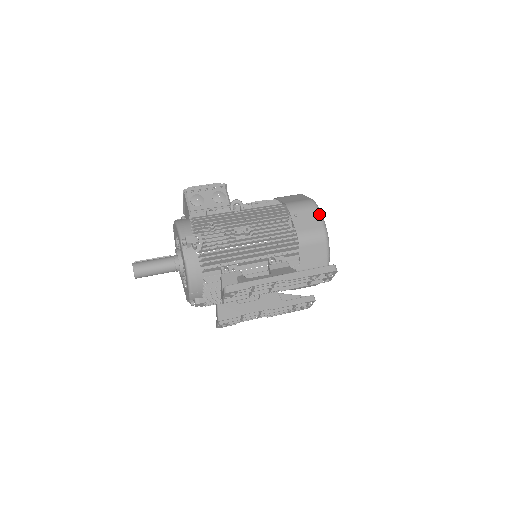
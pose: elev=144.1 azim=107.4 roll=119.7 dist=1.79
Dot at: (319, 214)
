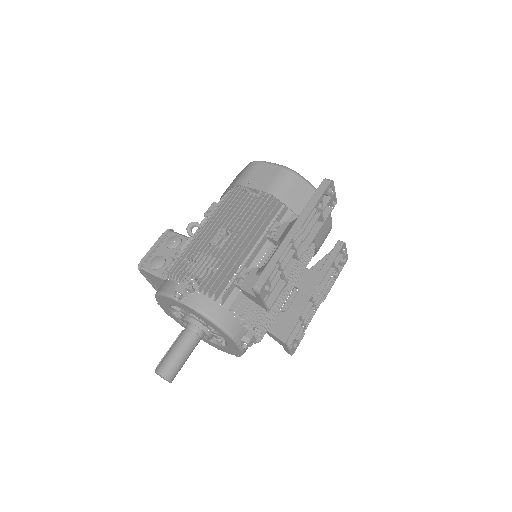
Dot at: (267, 163)
